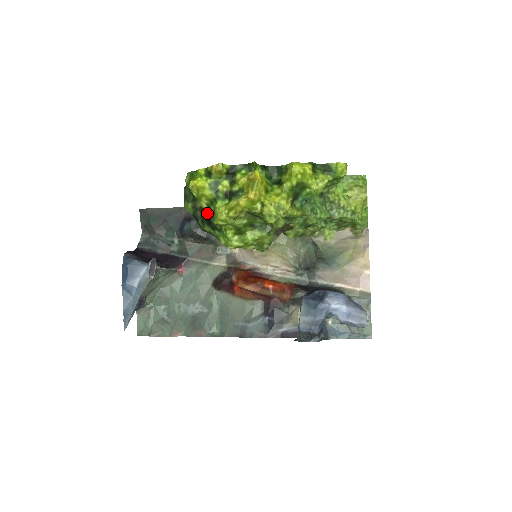
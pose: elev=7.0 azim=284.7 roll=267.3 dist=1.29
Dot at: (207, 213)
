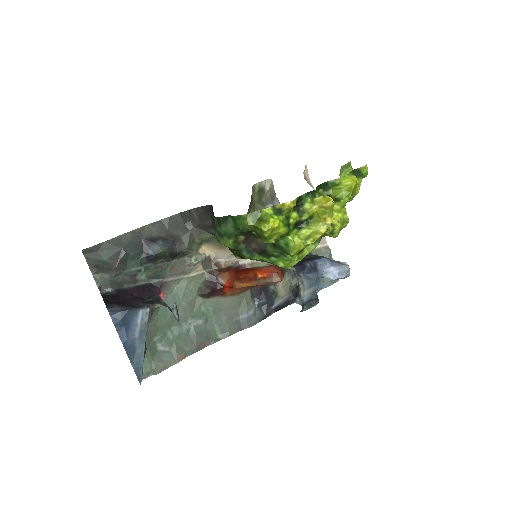
Dot at: (256, 244)
